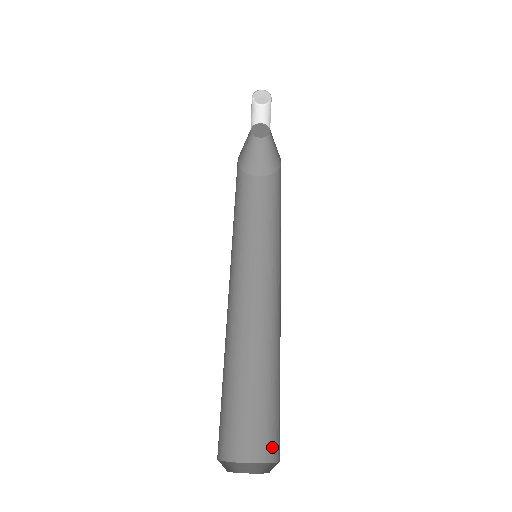
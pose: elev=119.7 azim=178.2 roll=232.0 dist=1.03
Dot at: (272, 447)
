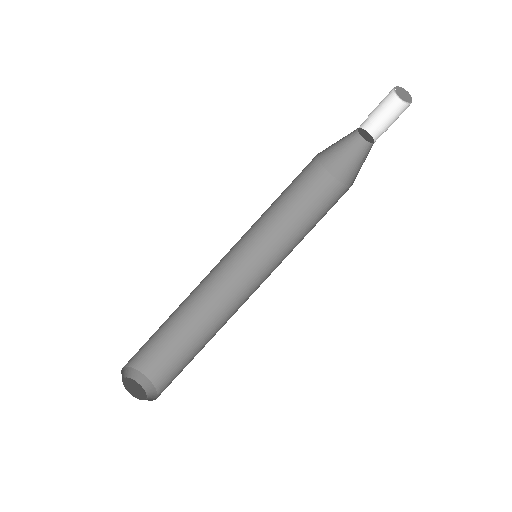
Dot at: (159, 375)
